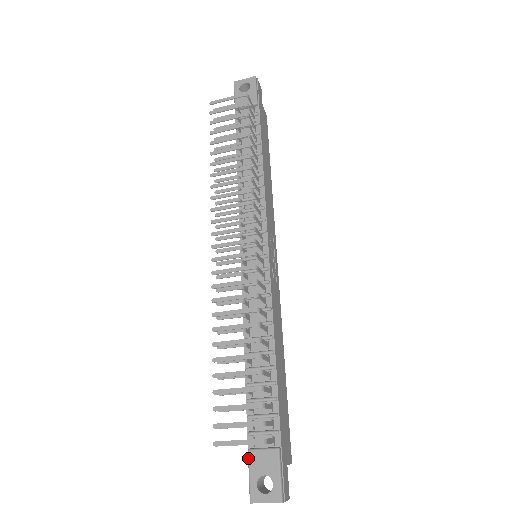
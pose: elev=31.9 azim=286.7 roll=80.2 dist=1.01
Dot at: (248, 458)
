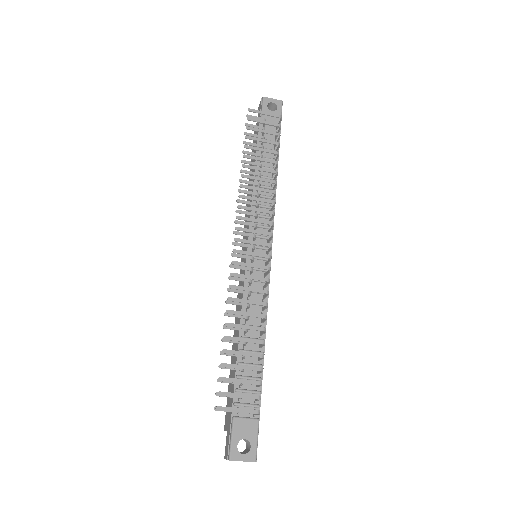
Dot at: (233, 424)
